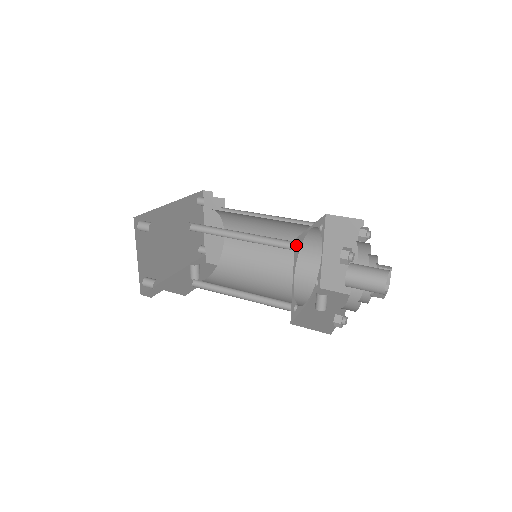
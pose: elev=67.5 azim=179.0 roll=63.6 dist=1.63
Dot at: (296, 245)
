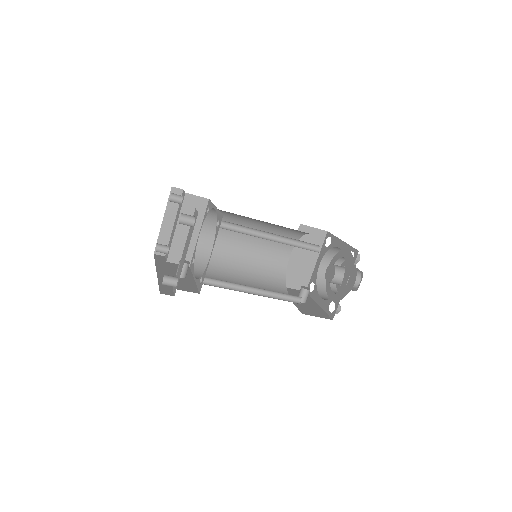
Dot at: occluded
